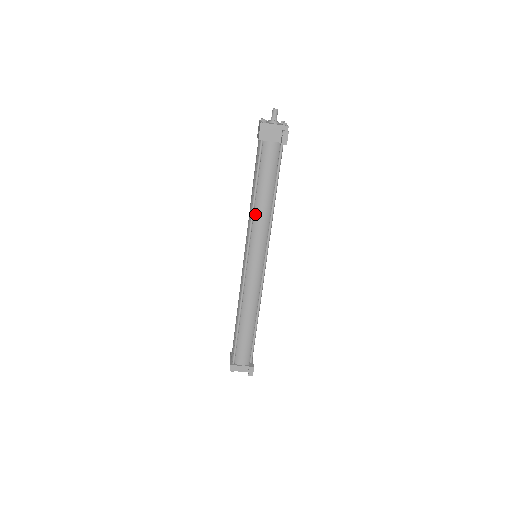
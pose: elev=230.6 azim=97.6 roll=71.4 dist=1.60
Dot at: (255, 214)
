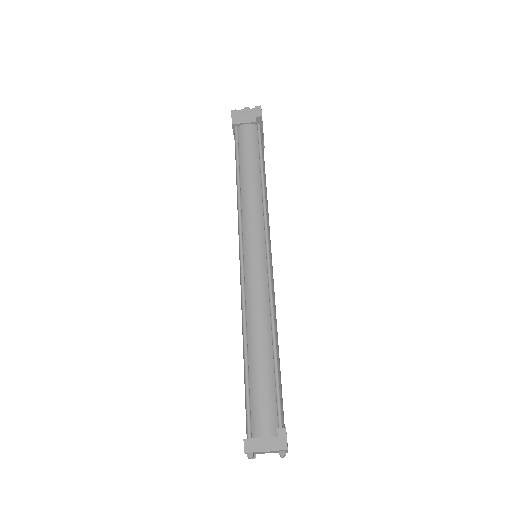
Dot at: (242, 196)
